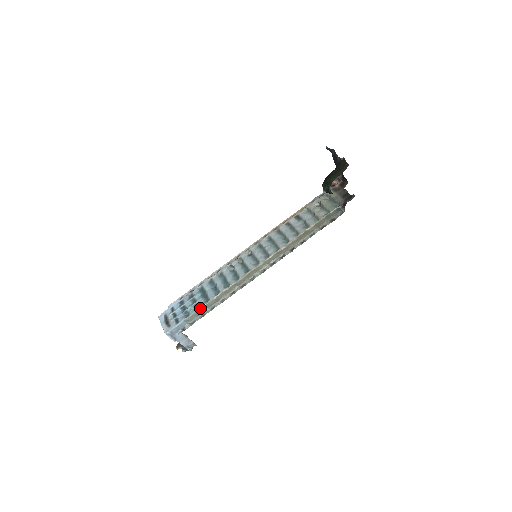
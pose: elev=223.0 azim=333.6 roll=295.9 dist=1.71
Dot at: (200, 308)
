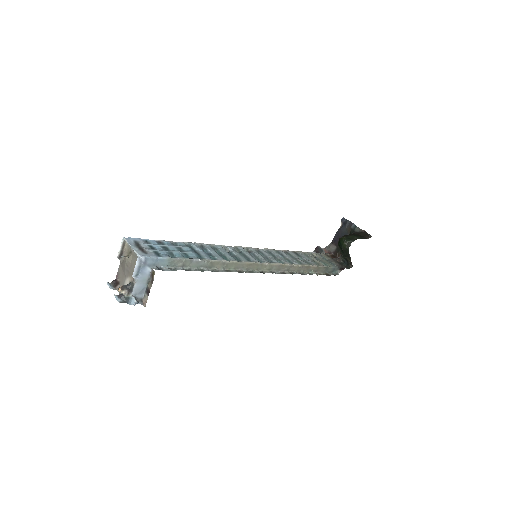
Dot at: (192, 259)
